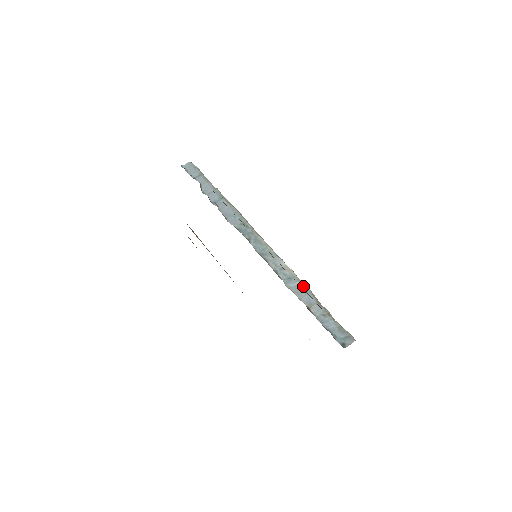
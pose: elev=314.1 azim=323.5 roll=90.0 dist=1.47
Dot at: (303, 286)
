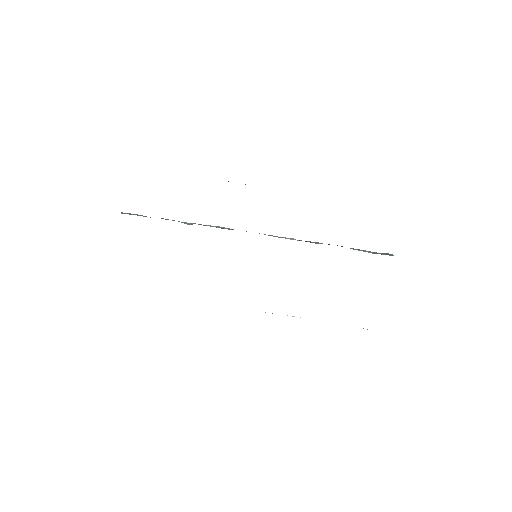
Dot at: occluded
